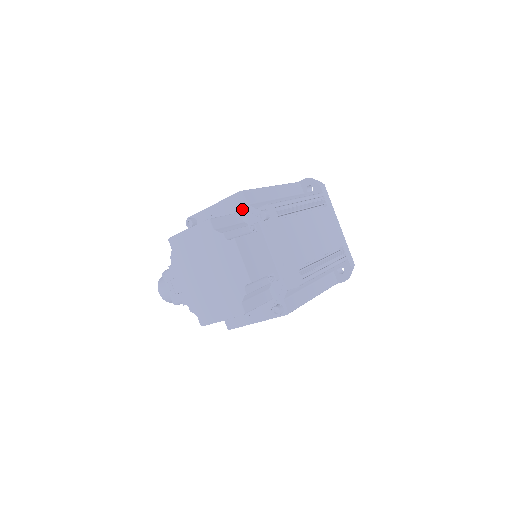
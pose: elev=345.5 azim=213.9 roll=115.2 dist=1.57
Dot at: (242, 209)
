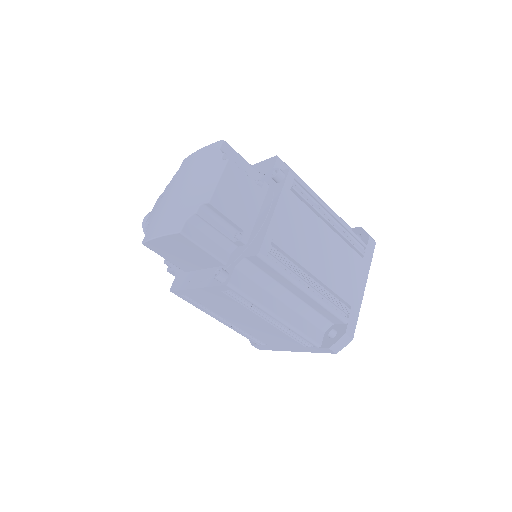
Dot at: (266, 171)
